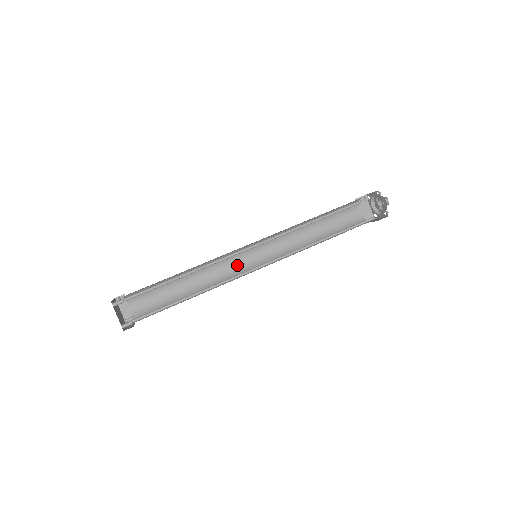
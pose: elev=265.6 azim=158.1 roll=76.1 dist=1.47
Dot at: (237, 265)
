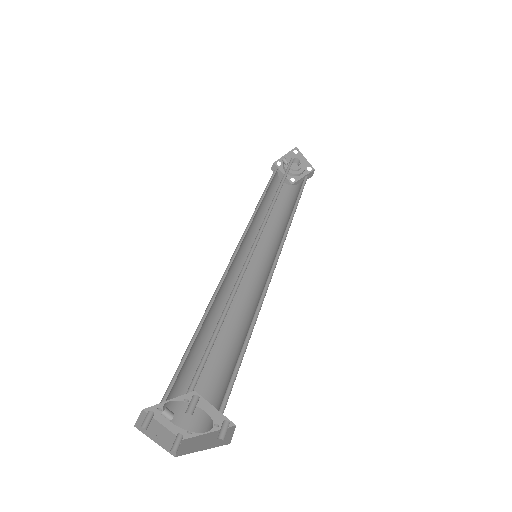
Dot at: occluded
